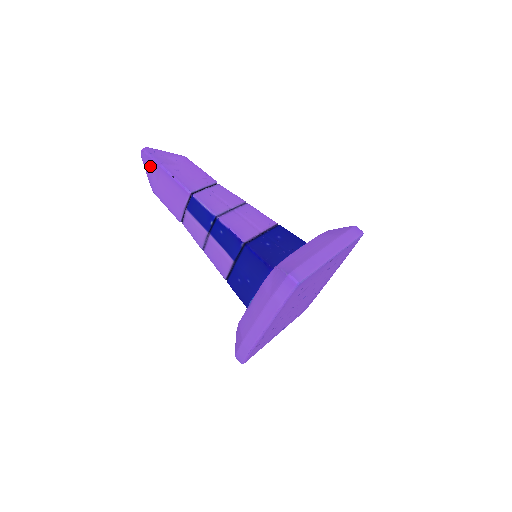
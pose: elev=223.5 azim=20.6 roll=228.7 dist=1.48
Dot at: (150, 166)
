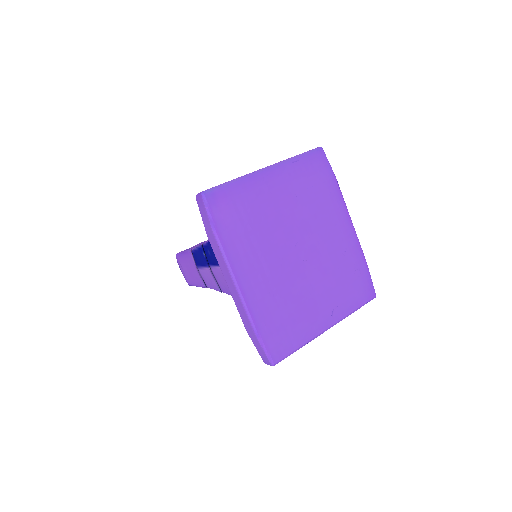
Dot at: (179, 266)
